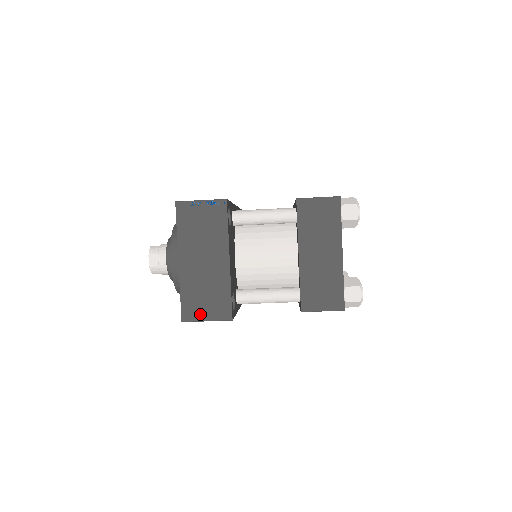
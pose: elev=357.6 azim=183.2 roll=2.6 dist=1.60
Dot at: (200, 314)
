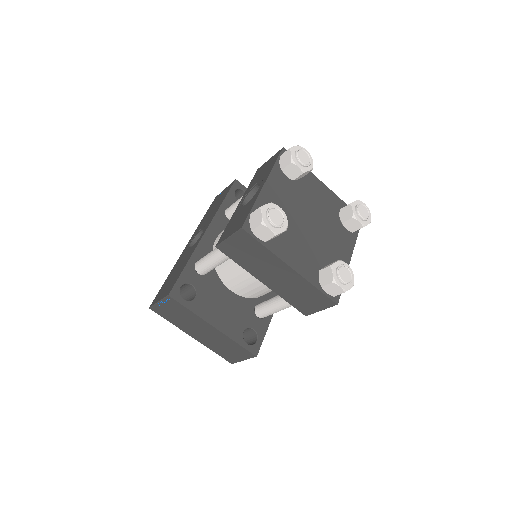
Dot at: (236, 358)
